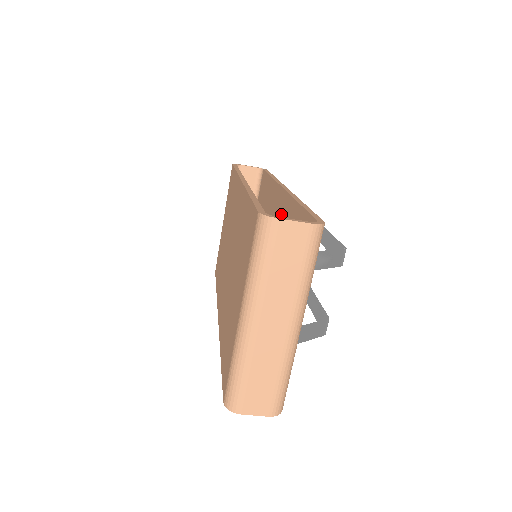
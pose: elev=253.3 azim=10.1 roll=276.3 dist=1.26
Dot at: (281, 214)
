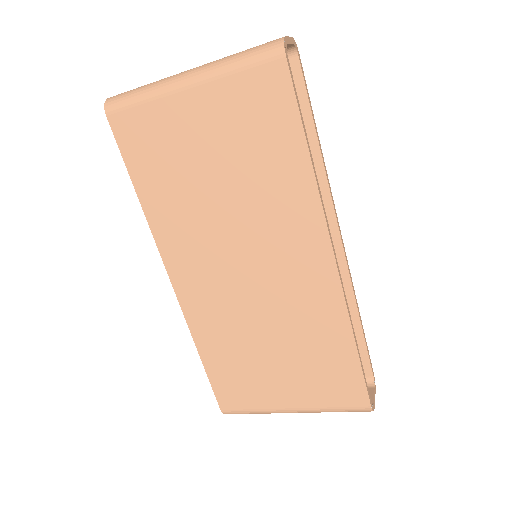
Dot at: occluded
